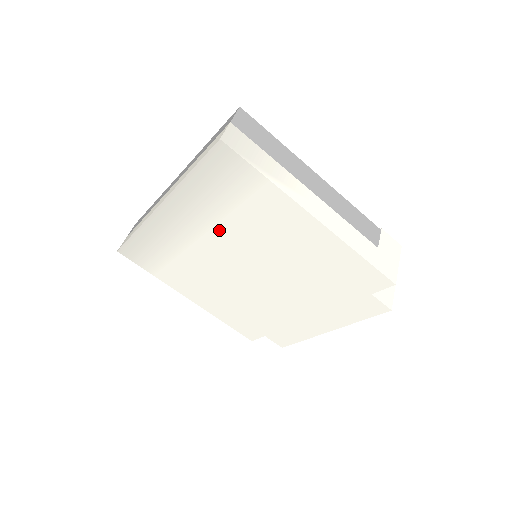
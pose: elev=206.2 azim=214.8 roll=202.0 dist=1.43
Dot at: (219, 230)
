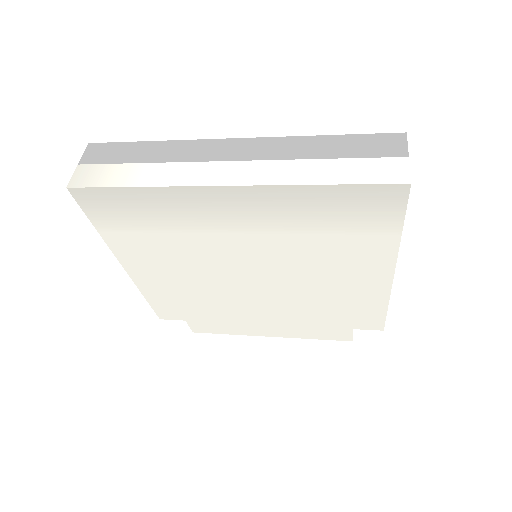
Dot at: (275, 239)
